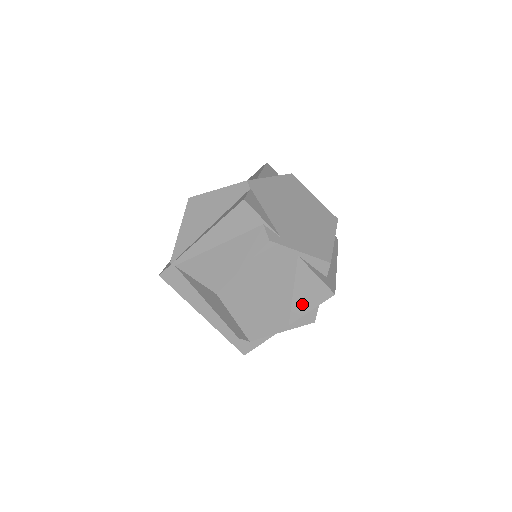
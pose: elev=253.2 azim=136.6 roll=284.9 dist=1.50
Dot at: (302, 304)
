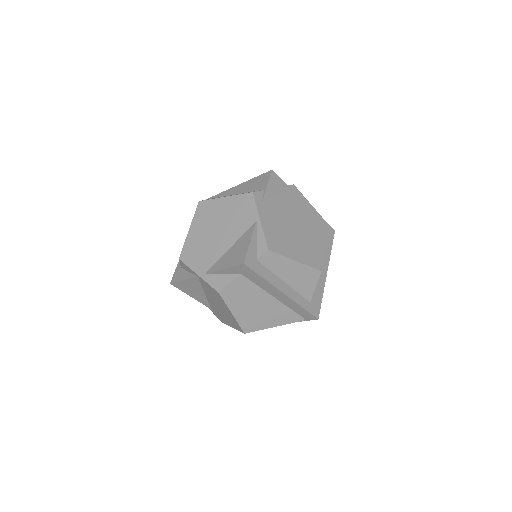
Dot at: (225, 261)
